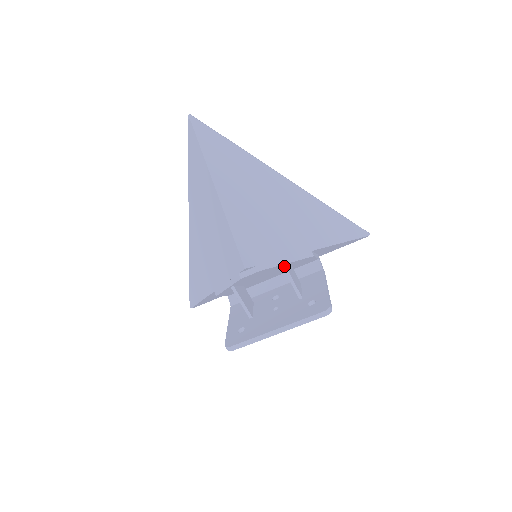
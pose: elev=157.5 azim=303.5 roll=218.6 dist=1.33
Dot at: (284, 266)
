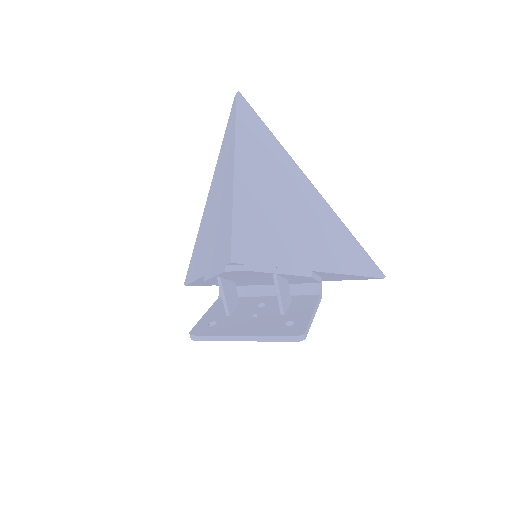
Dot at: (275, 275)
